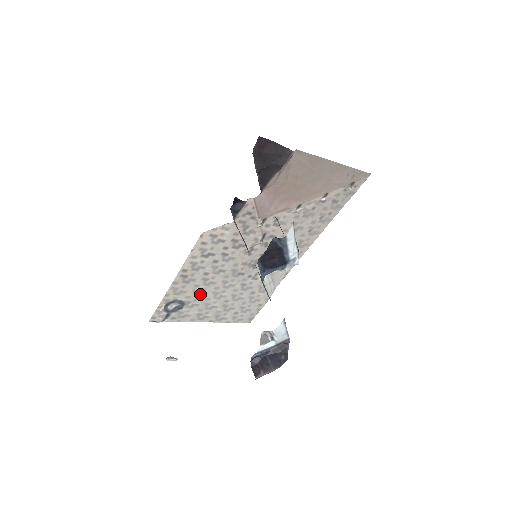
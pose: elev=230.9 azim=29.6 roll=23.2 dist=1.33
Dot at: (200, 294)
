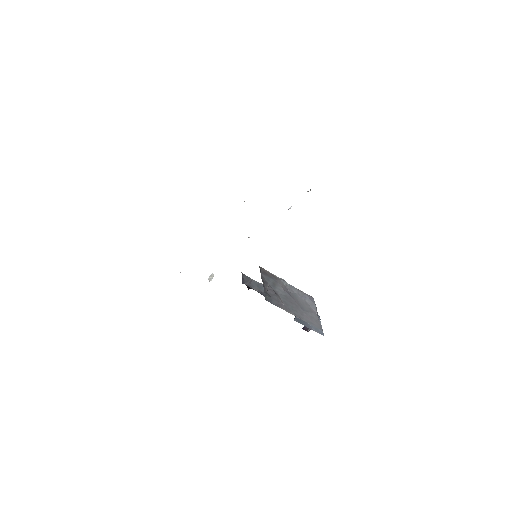
Dot at: occluded
